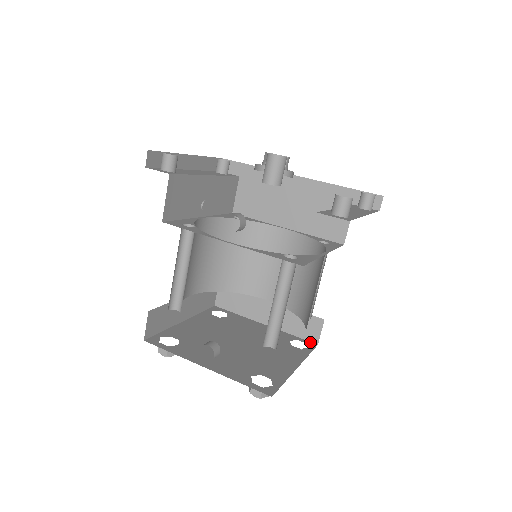
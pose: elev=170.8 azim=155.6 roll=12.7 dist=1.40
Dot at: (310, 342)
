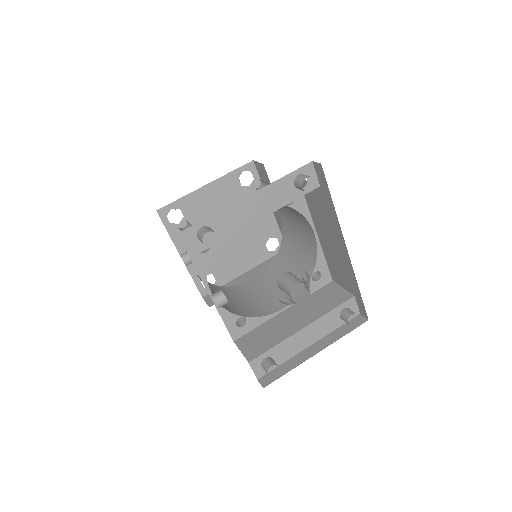
Dot at: occluded
